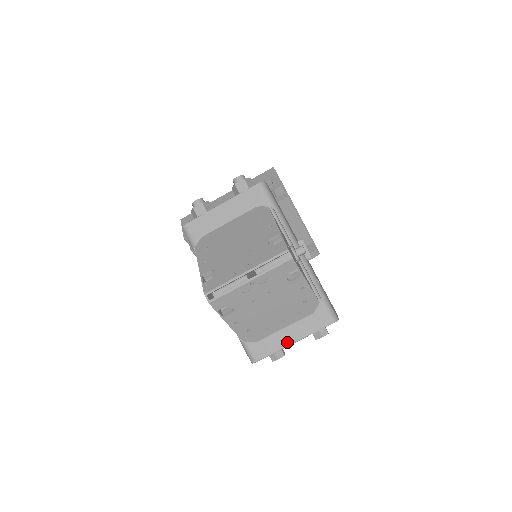
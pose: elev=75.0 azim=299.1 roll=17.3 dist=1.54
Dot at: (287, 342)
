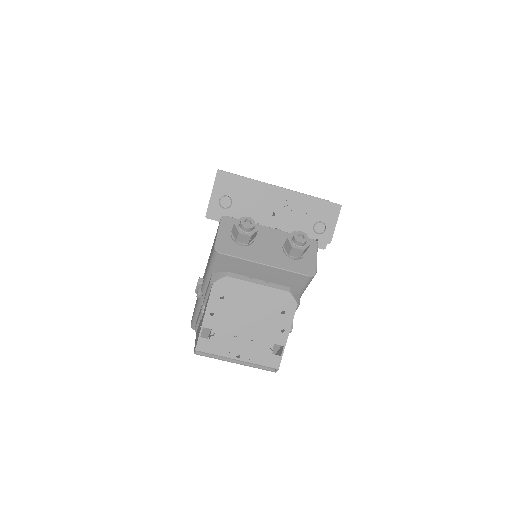
Dot at: occluded
